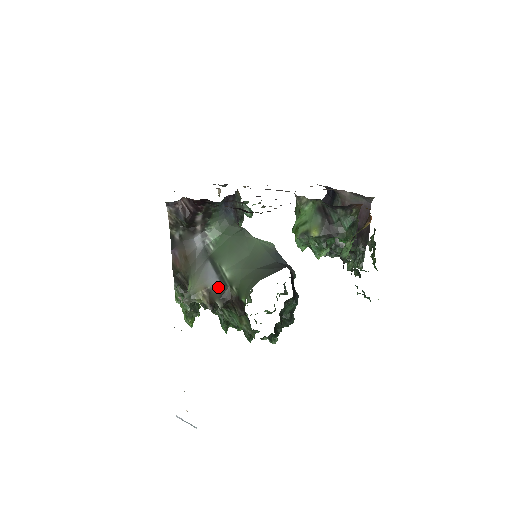
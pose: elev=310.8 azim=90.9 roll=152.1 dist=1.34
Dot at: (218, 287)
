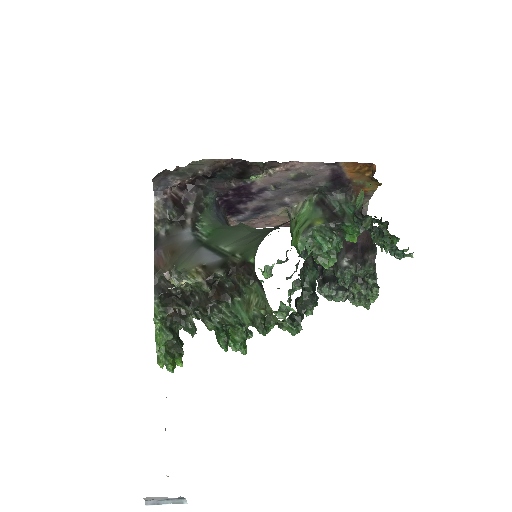
Dot at: (216, 260)
